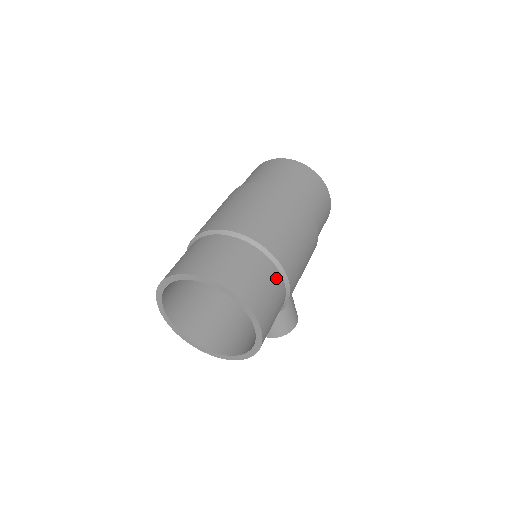
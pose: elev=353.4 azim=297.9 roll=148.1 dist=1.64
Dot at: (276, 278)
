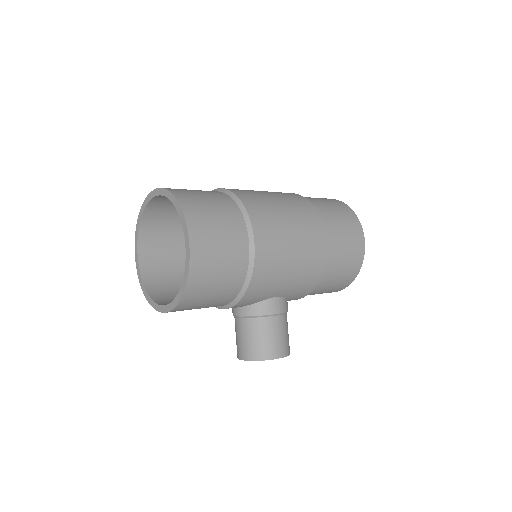
Dot at: (238, 227)
